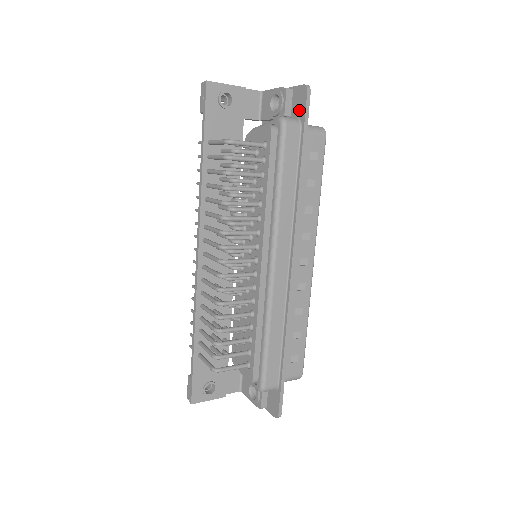
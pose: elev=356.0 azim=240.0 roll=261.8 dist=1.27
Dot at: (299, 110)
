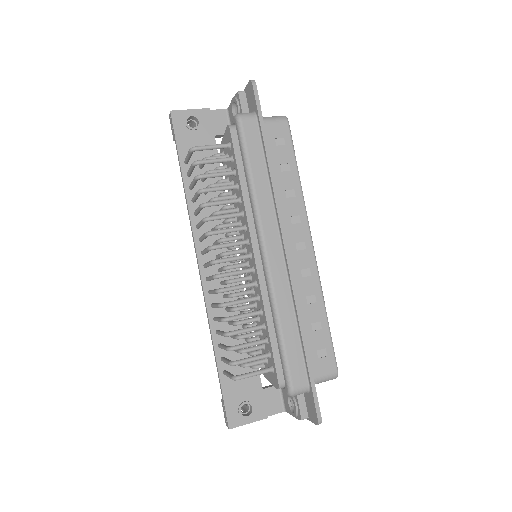
Dot at: (252, 104)
